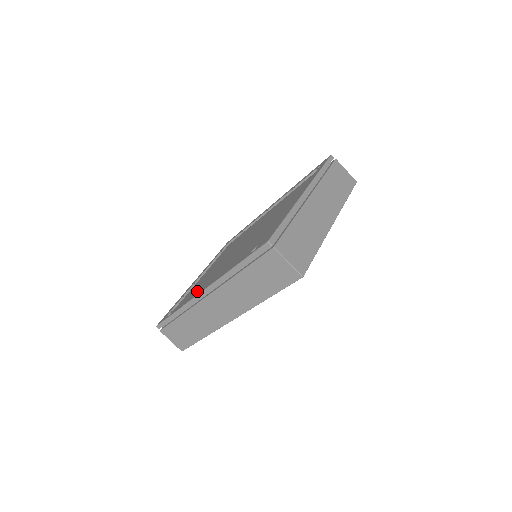
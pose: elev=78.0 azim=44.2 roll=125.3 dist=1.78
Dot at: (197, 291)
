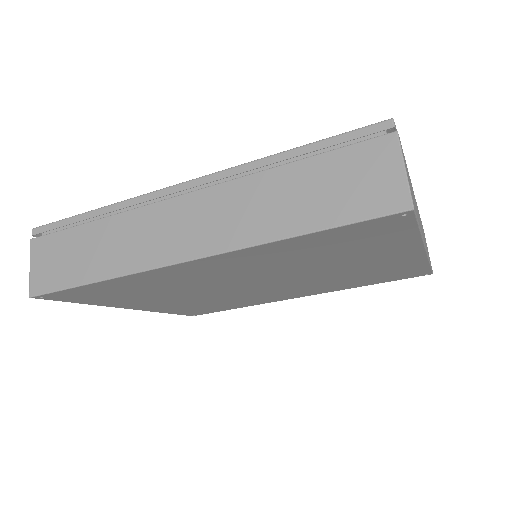
Dot at: occluded
